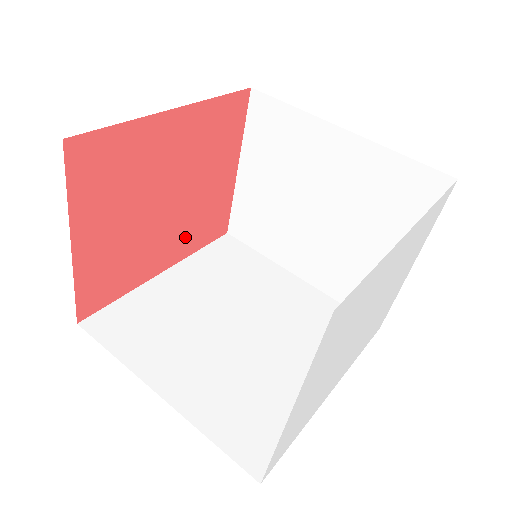
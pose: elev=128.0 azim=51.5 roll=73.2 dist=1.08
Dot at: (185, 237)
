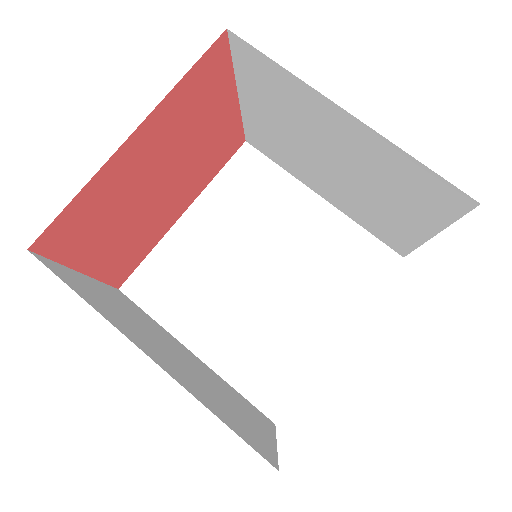
Dot at: (196, 182)
